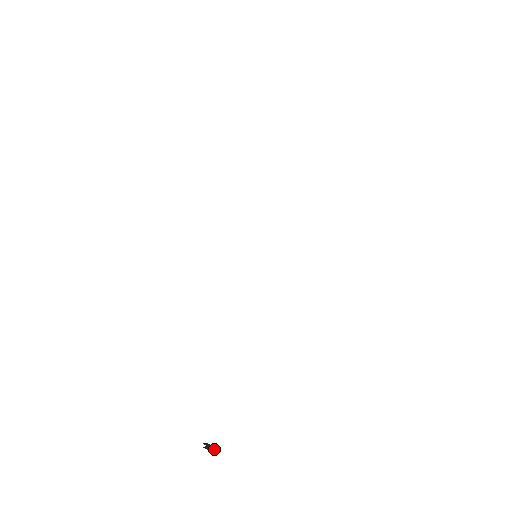
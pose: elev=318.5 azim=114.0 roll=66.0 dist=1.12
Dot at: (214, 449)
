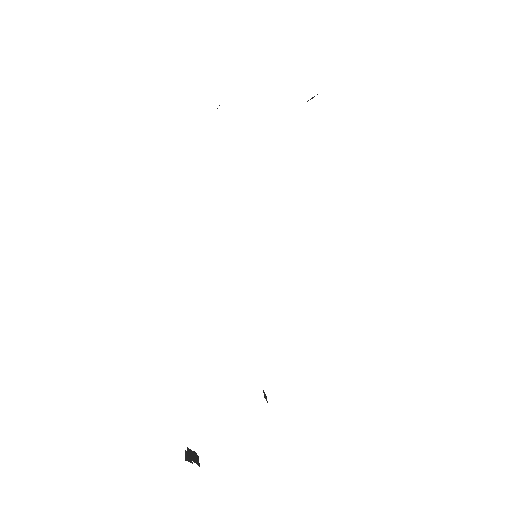
Dot at: (190, 457)
